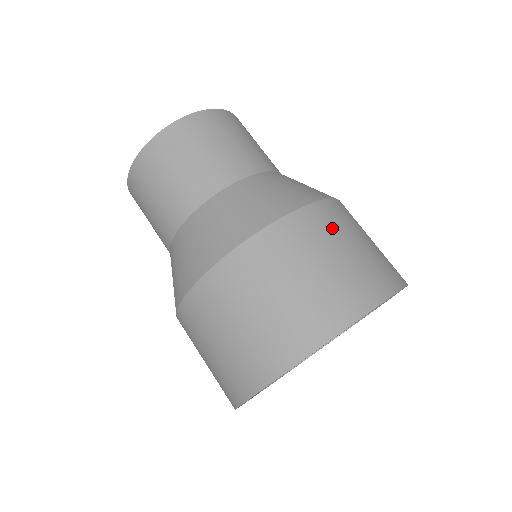
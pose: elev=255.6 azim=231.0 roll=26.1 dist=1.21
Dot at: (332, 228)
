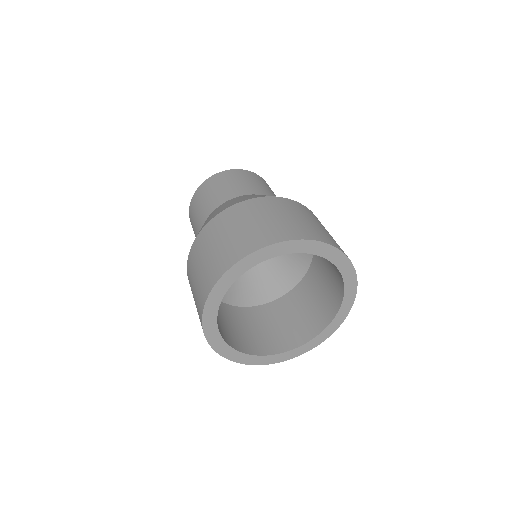
Dot at: (291, 208)
